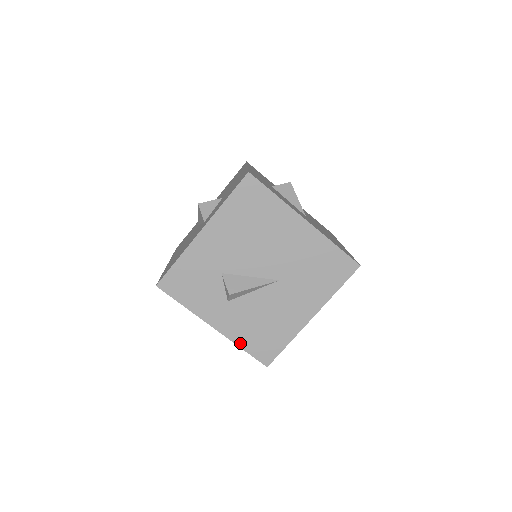
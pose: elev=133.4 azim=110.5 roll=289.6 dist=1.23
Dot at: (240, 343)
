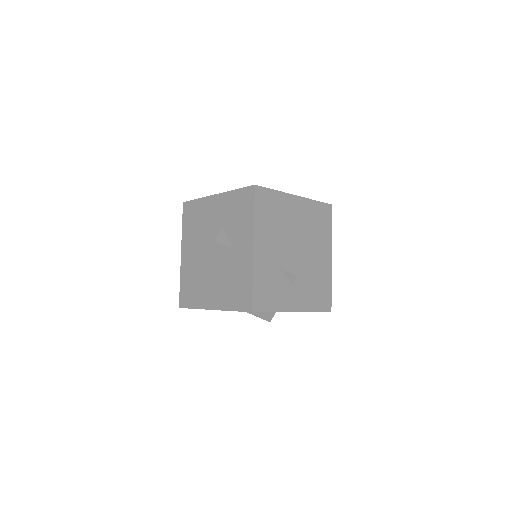
Dot at: (312, 309)
